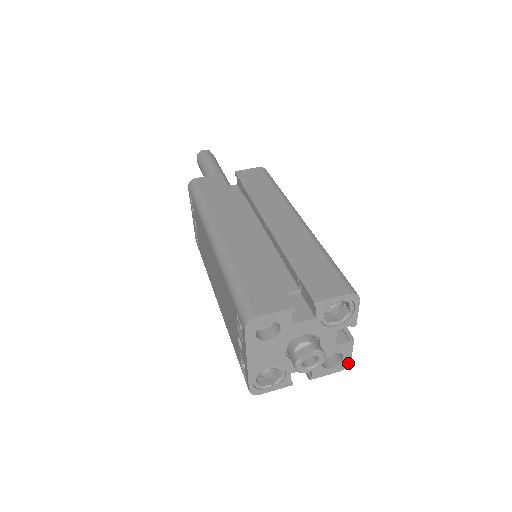
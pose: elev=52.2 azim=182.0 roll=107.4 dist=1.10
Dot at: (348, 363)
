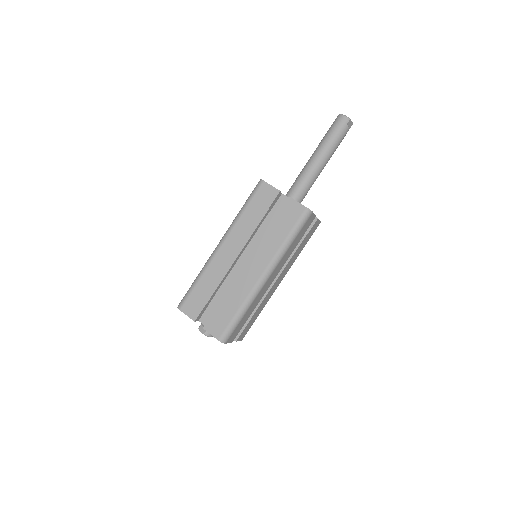
Dot at: (241, 339)
